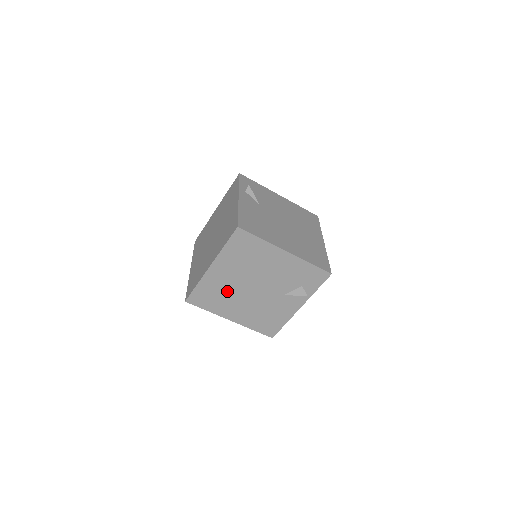
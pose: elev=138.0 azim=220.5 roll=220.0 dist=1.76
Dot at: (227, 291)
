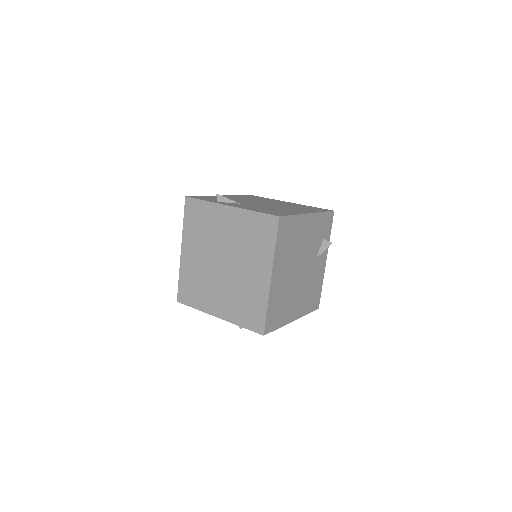
Dot at: (286, 292)
